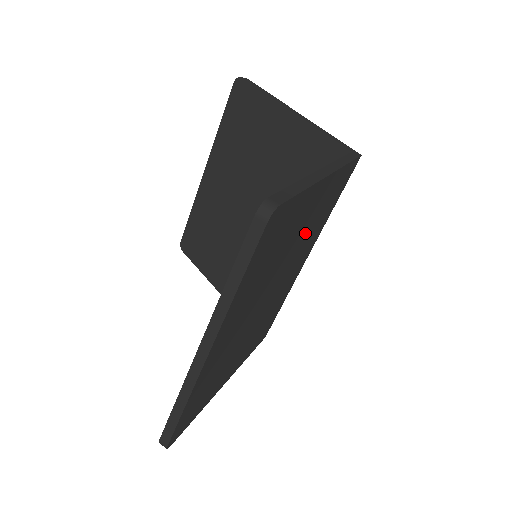
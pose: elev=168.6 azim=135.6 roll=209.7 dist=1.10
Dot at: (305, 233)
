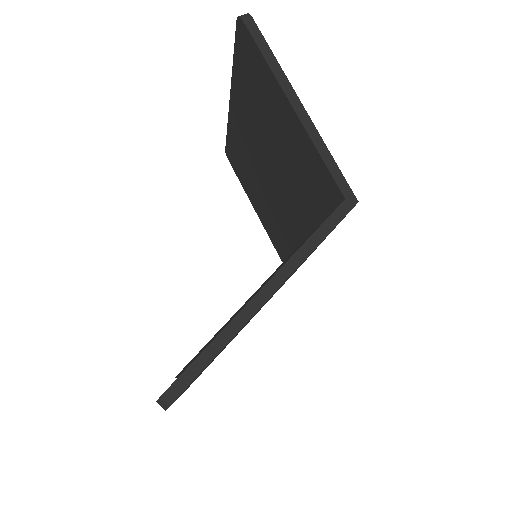
Dot at: occluded
